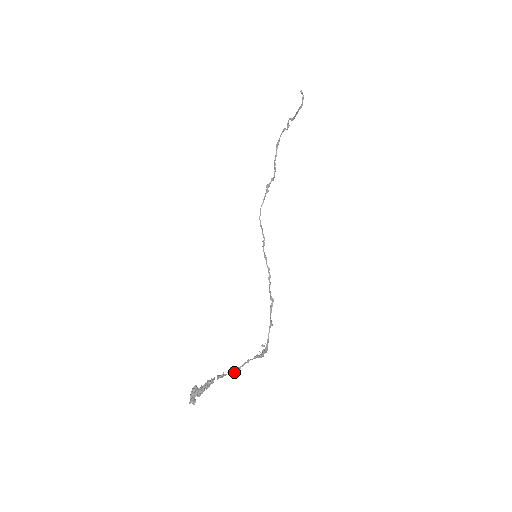
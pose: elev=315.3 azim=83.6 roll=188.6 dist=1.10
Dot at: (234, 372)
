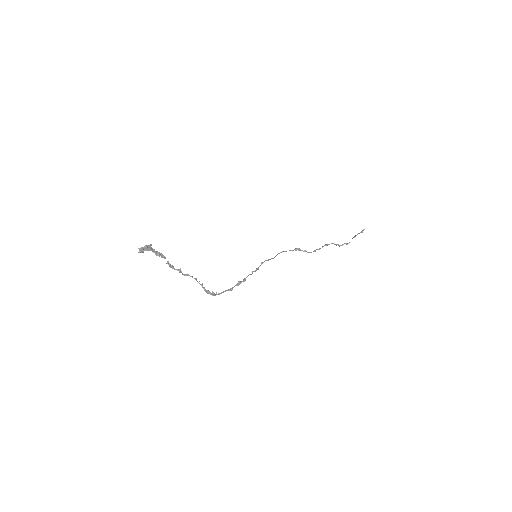
Dot at: (181, 272)
